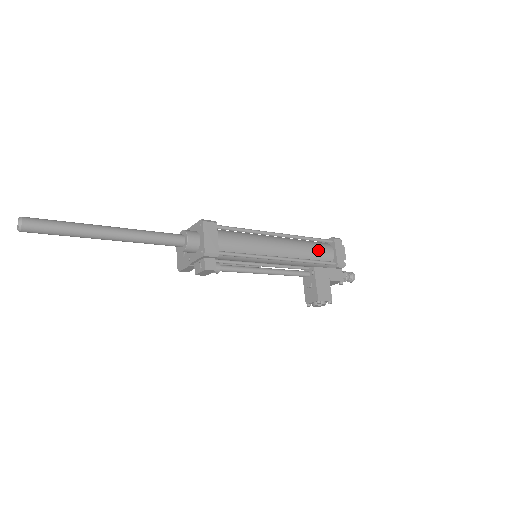
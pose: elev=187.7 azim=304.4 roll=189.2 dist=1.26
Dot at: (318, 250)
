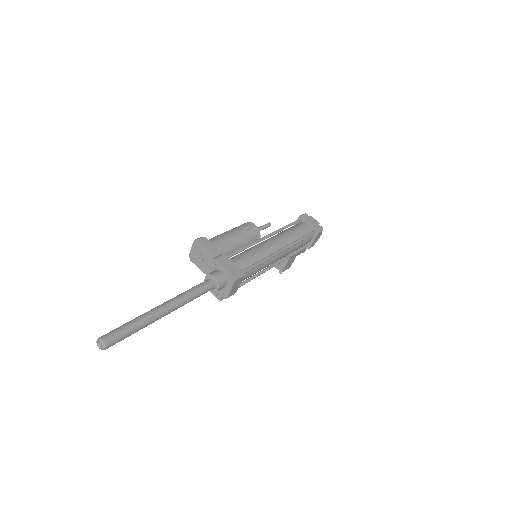
Dot at: (302, 245)
